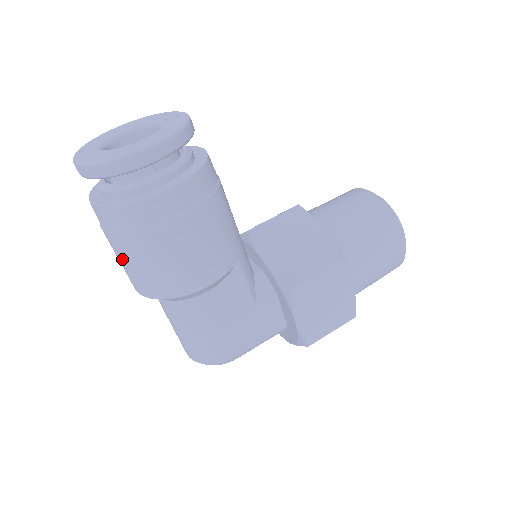
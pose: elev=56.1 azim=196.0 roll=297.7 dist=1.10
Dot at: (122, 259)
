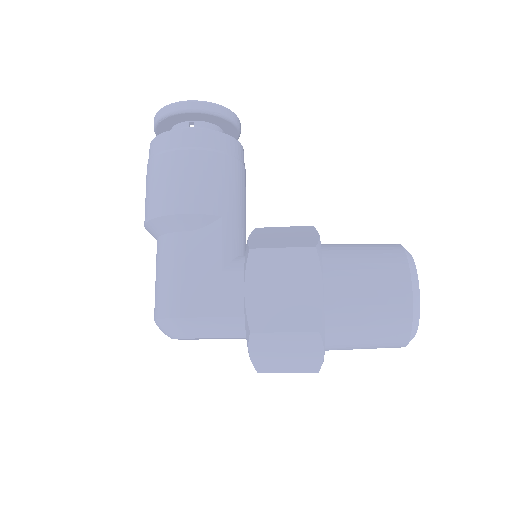
Dot at: occluded
